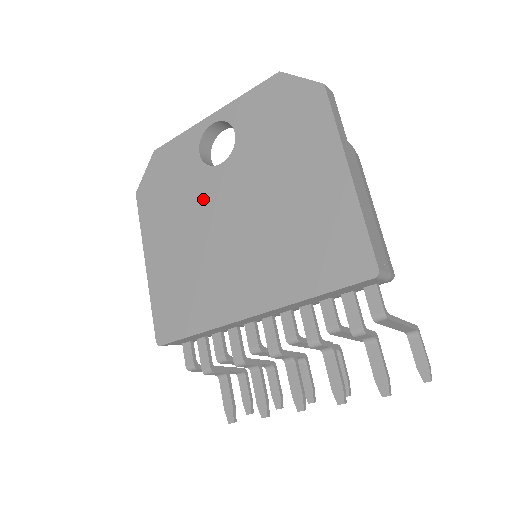
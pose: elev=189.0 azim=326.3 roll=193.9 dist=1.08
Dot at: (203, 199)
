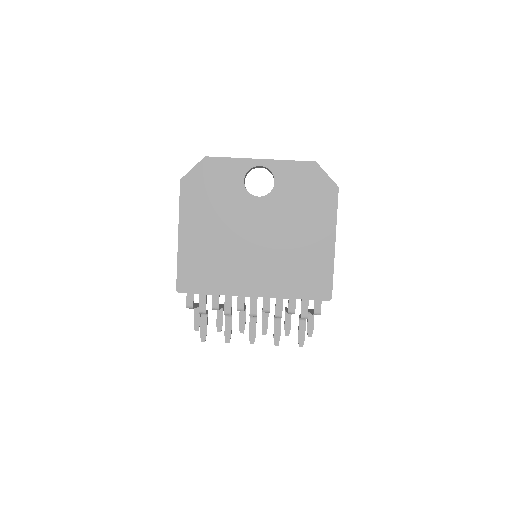
Dot at: (239, 213)
